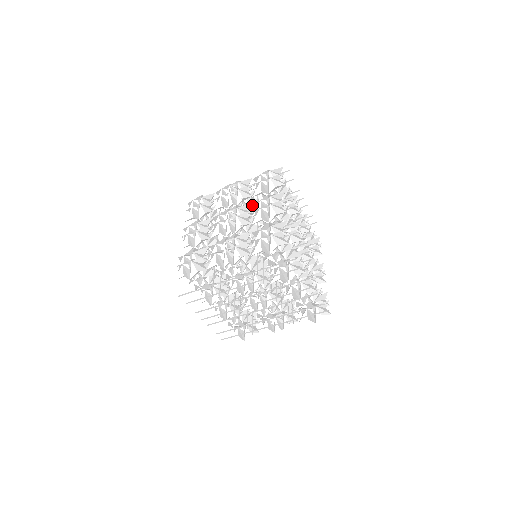
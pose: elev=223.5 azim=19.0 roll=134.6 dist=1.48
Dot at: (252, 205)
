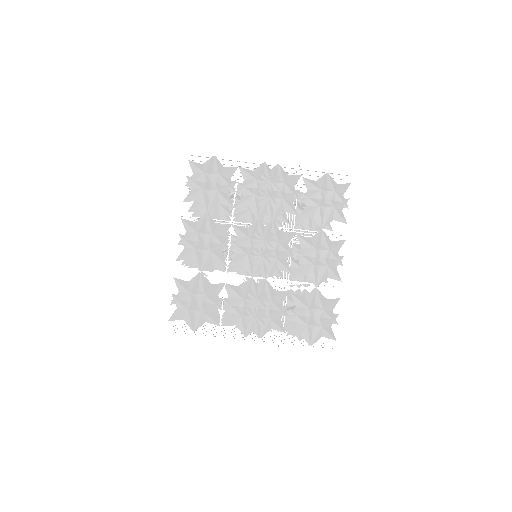
Dot at: occluded
